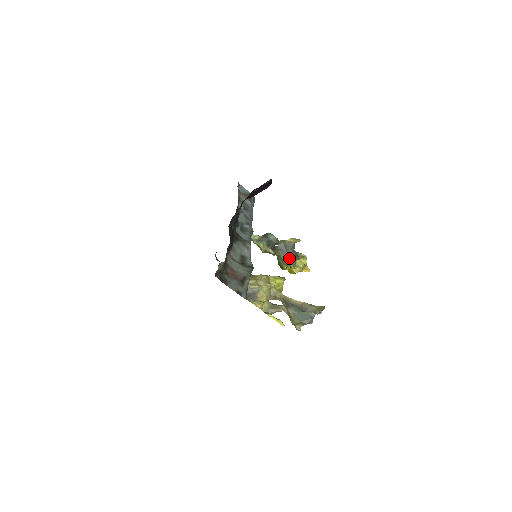
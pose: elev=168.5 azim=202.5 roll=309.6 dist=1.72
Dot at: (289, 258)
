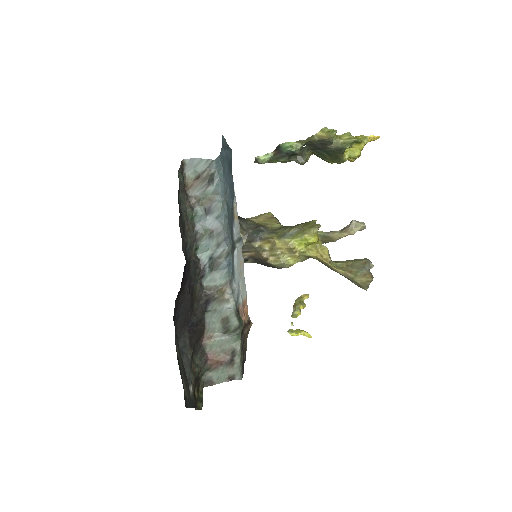
Dot at: (330, 156)
